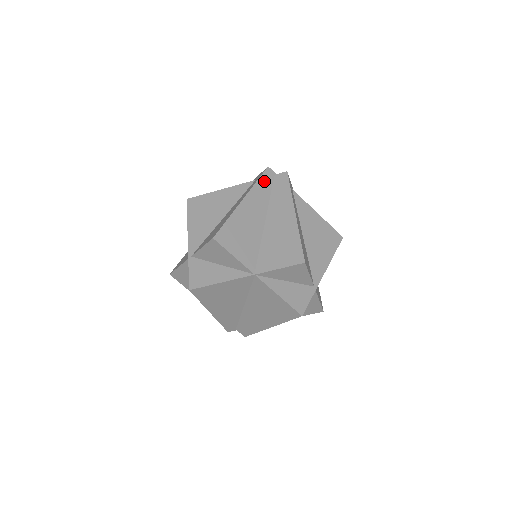
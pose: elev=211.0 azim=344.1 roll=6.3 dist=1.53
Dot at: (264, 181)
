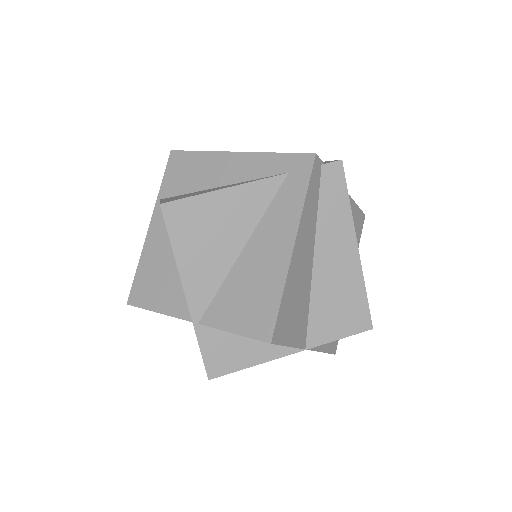
Dot at: (312, 188)
